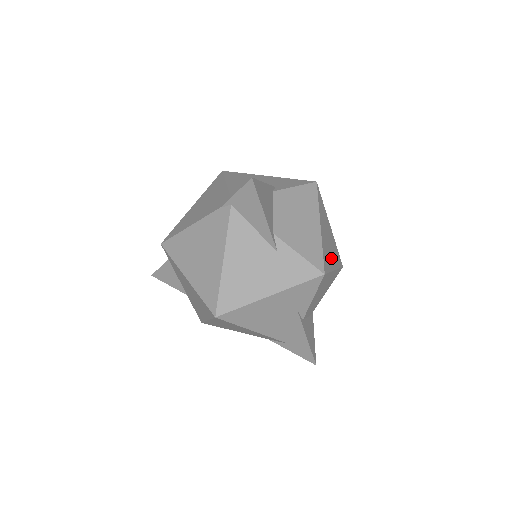
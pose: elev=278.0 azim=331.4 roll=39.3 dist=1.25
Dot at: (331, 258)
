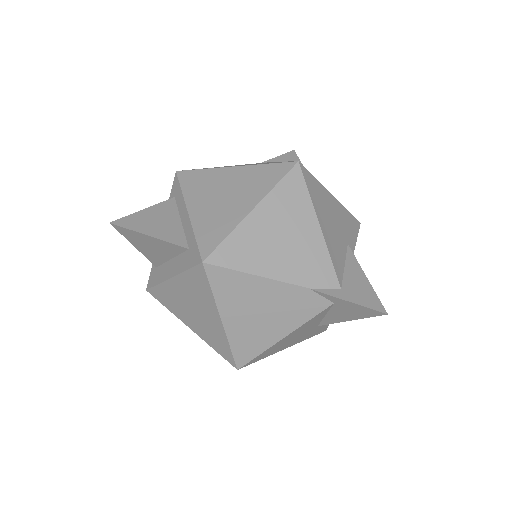
Dot at: occluded
